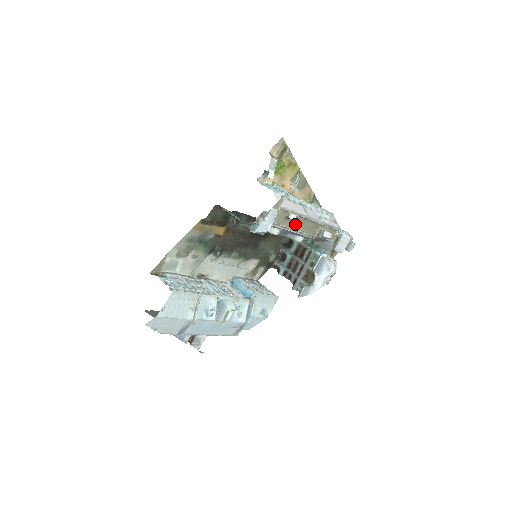
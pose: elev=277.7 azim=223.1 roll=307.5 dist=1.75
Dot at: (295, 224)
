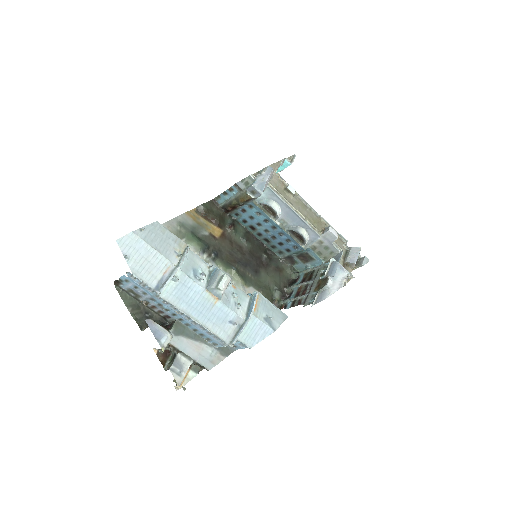
Dot at: (295, 204)
